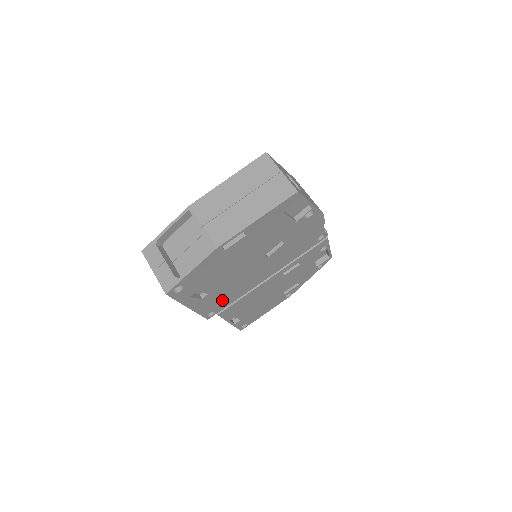
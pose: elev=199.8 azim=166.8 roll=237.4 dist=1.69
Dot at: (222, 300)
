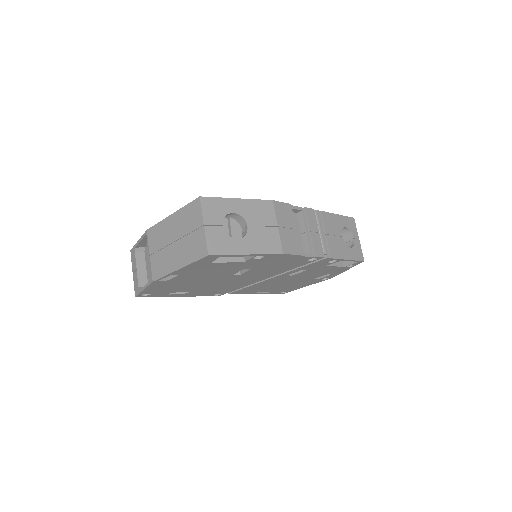
Dot at: (219, 290)
